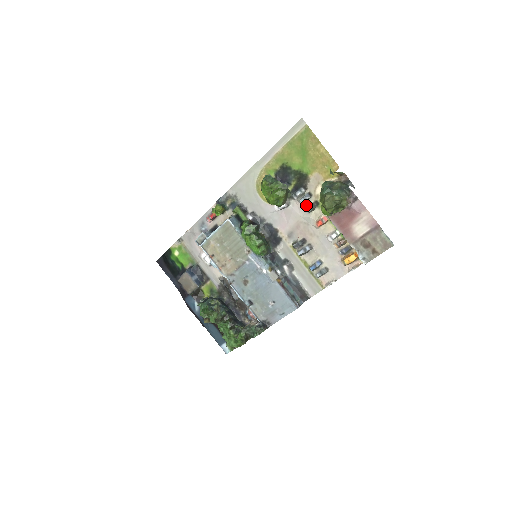
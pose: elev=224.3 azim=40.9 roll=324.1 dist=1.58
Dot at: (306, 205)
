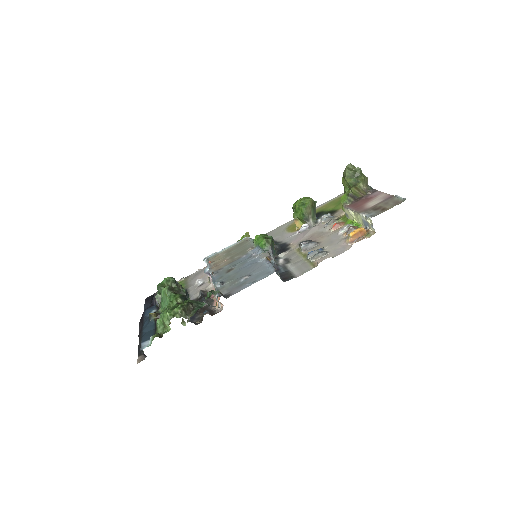
Dot at: (327, 223)
